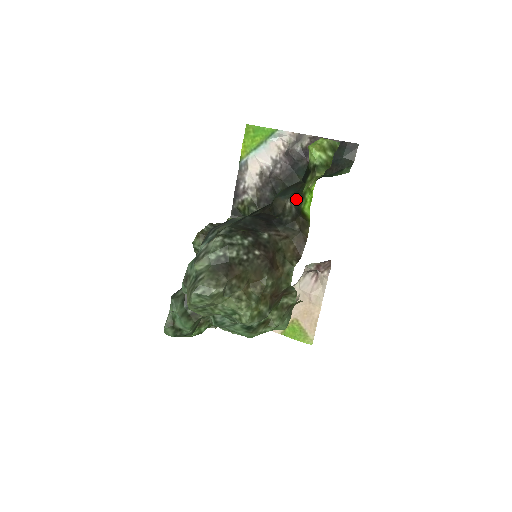
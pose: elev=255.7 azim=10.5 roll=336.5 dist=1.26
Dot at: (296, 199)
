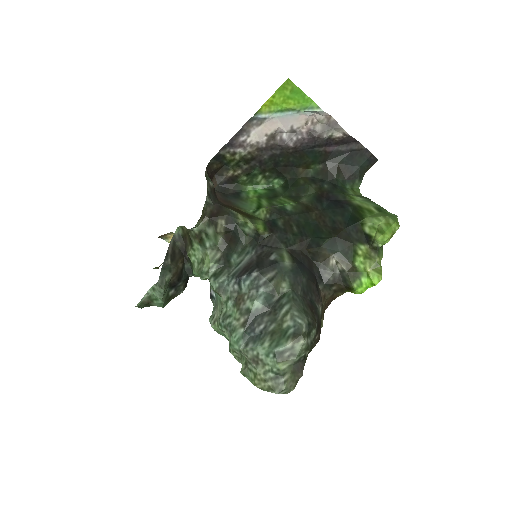
Dot at: (346, 267)
